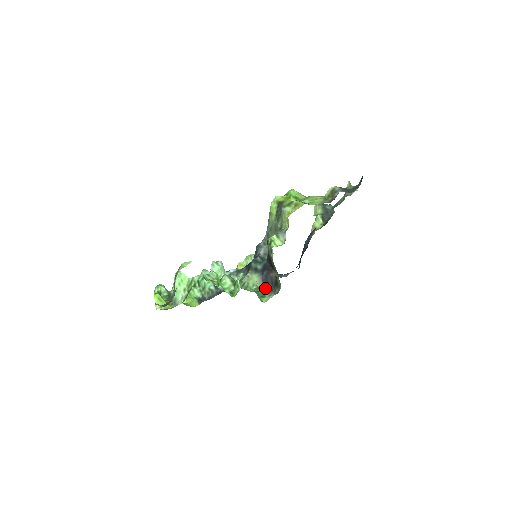
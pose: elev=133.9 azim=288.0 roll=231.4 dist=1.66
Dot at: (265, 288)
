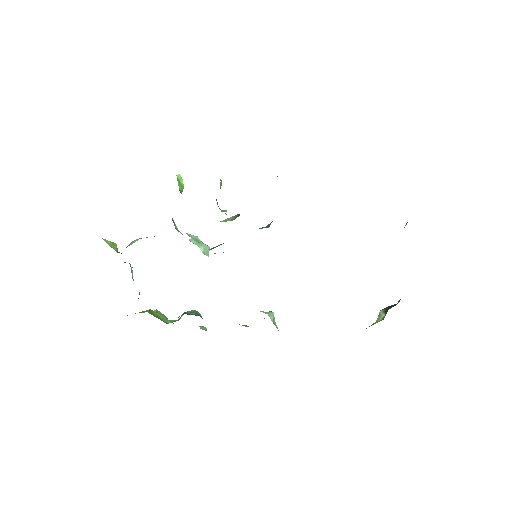
Dot at: occluded
